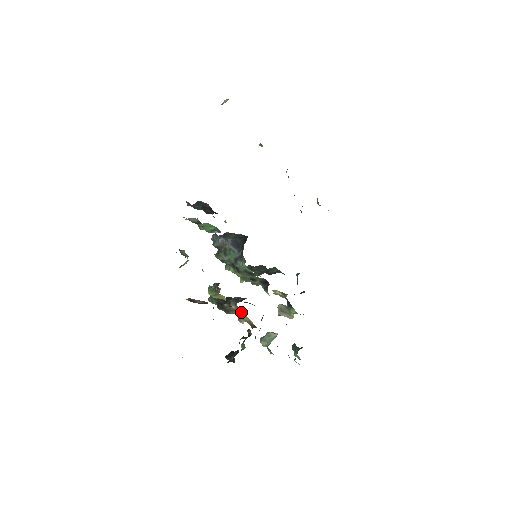
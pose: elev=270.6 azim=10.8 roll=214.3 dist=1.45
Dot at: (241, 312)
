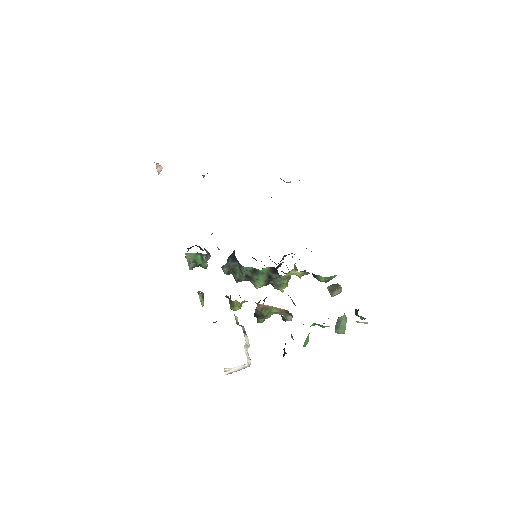
Dot at: (265, 306)
